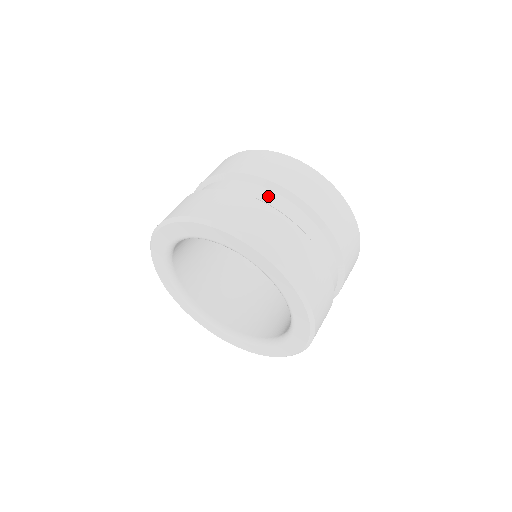
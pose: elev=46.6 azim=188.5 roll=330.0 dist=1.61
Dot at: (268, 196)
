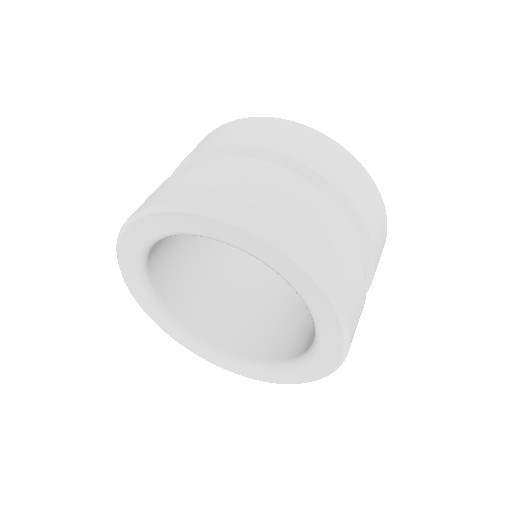
Dot at: (271, 171)
